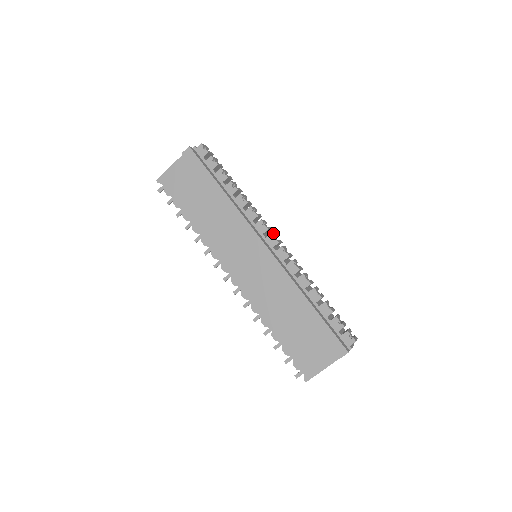
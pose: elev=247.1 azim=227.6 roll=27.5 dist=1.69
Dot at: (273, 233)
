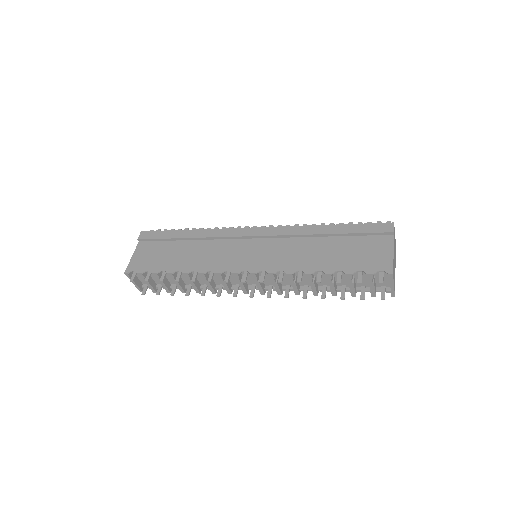
Dot at: occluded
